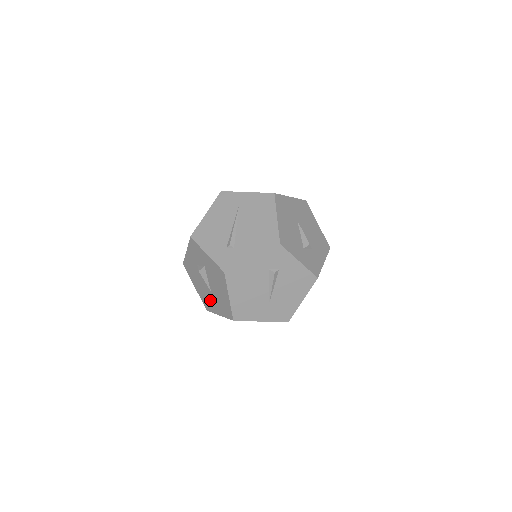
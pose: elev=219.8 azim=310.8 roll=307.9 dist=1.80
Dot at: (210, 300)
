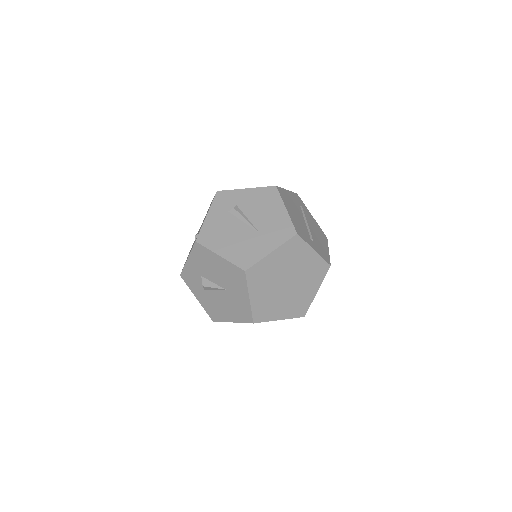
Dot at: (236, 301)
